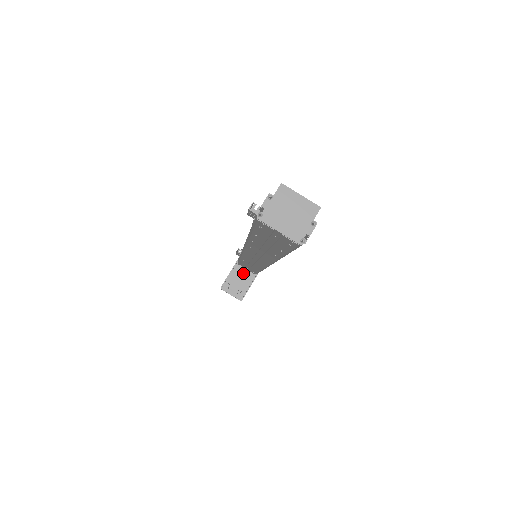
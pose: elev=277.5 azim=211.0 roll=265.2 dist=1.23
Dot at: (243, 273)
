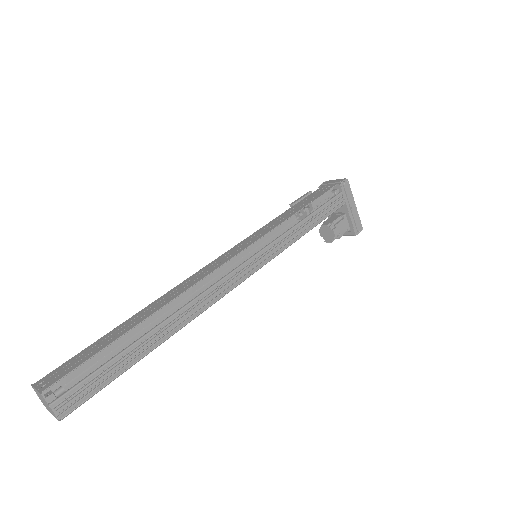
Dot at: occluded
